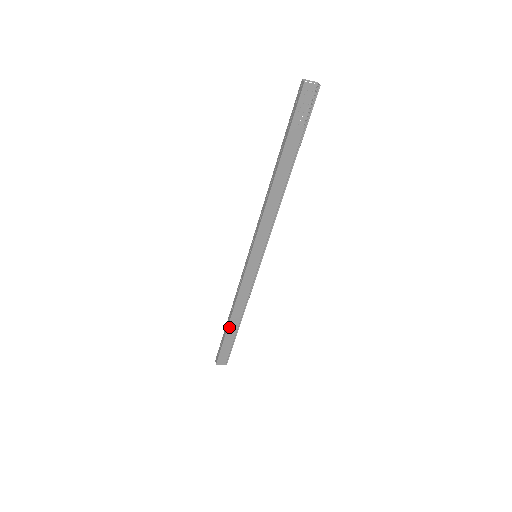
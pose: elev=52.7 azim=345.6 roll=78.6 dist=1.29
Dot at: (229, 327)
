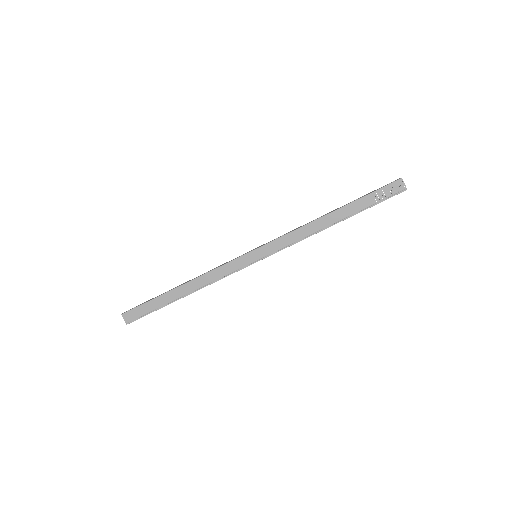
Dot at: (173, 291)
